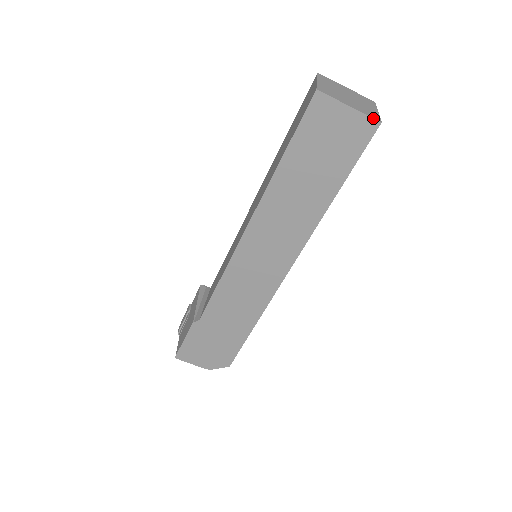
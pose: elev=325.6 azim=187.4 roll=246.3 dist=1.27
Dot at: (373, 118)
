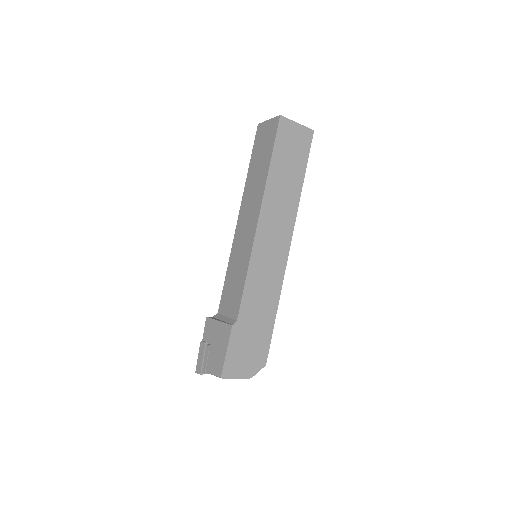
Dot at: occluded
